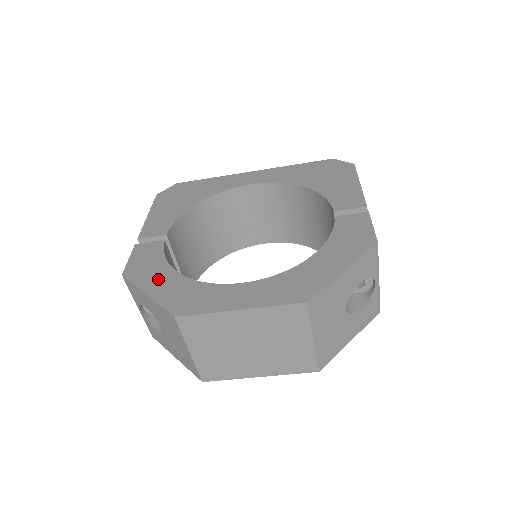
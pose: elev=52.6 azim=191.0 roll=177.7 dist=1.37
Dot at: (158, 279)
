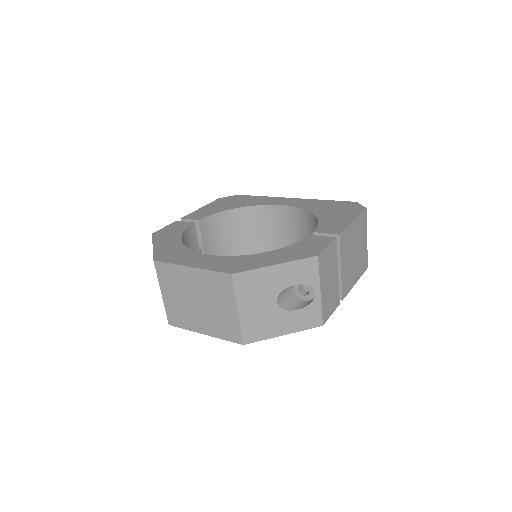
Dot at: (167, 240)
